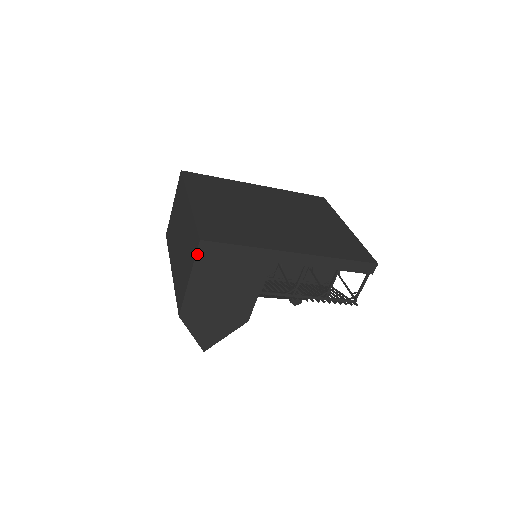
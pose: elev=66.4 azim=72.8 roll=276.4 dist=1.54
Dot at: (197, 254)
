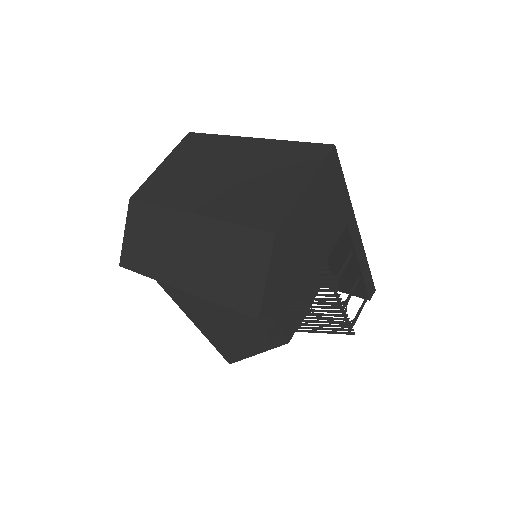
Dot at: (326, 159)
